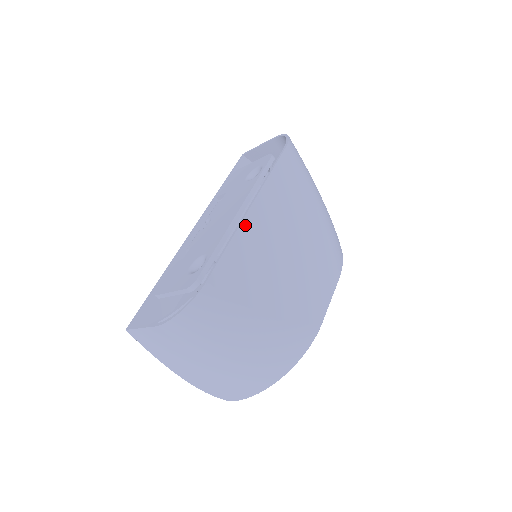
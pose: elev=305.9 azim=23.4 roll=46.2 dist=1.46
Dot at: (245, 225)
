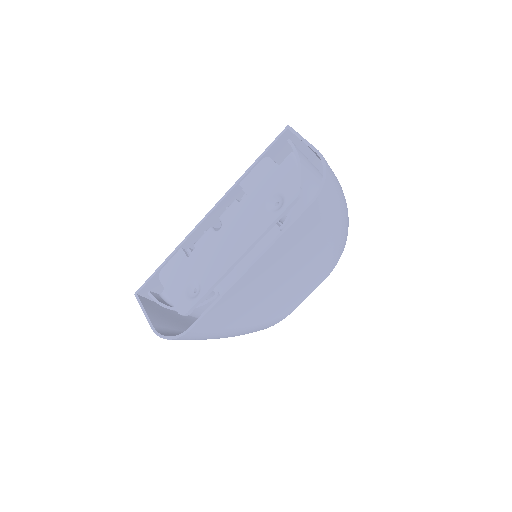
Dot at: (238, 283)
